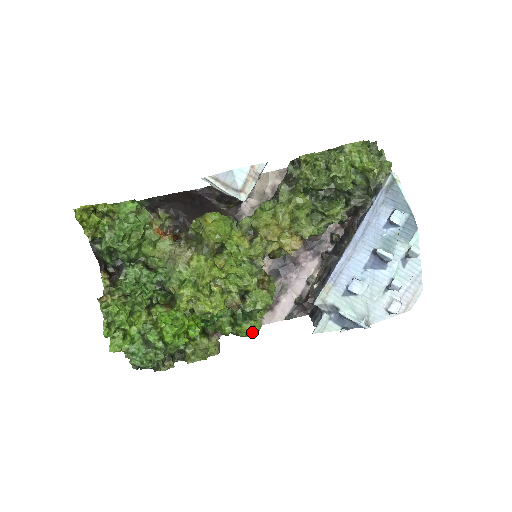
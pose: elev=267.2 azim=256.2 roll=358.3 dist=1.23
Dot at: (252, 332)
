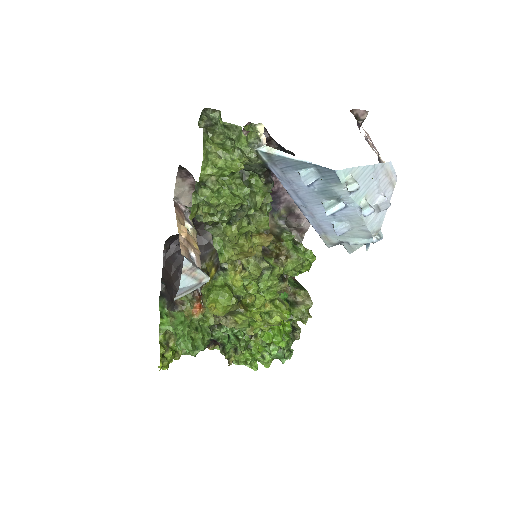
Dot at: (311, 262)
